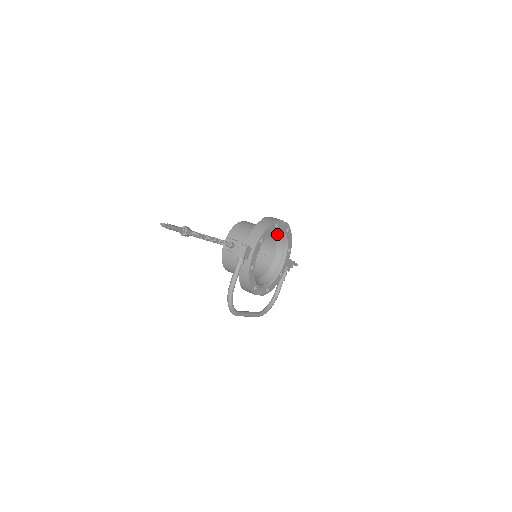
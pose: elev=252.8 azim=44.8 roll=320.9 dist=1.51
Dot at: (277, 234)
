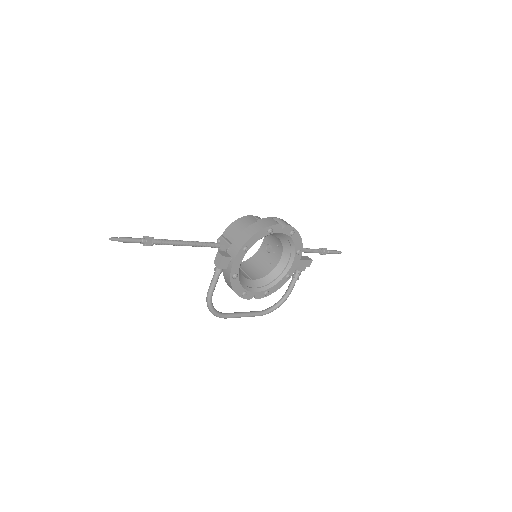
Dot at: (279, 236)
